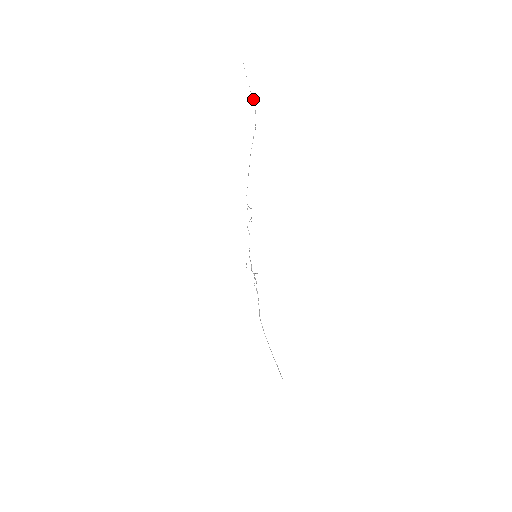
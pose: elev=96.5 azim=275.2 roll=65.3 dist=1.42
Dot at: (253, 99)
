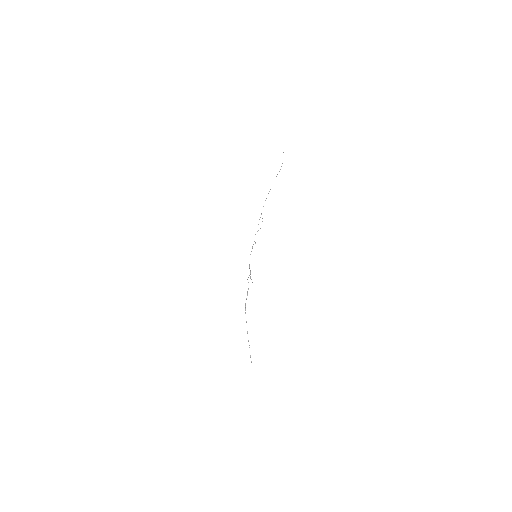
Dot at: occluded
